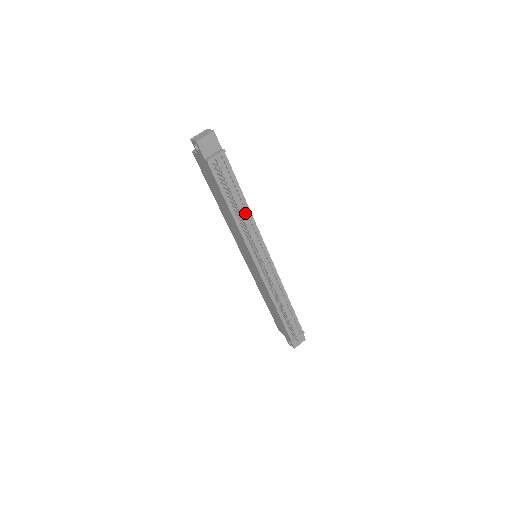
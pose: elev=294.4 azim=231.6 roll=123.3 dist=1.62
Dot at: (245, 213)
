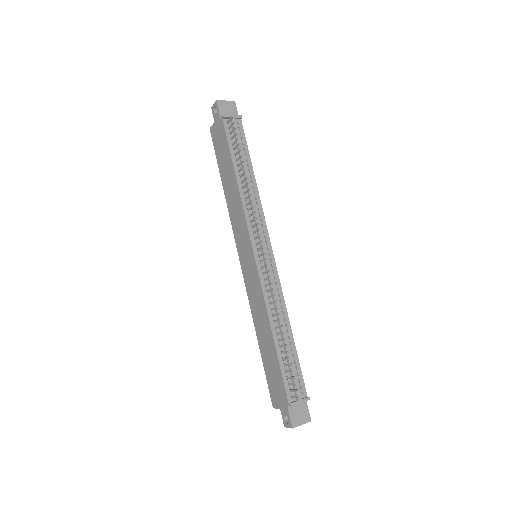
Dot at: (251, 187)
